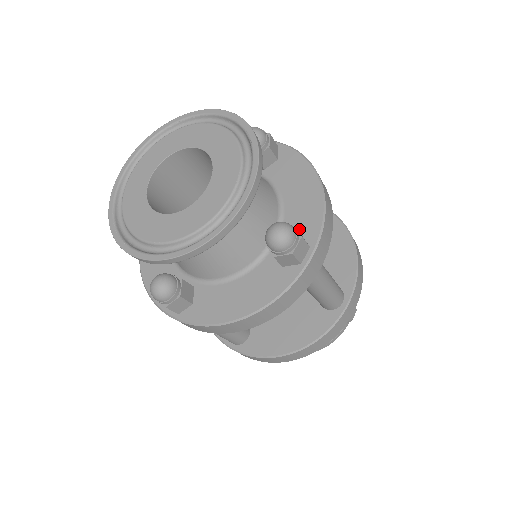
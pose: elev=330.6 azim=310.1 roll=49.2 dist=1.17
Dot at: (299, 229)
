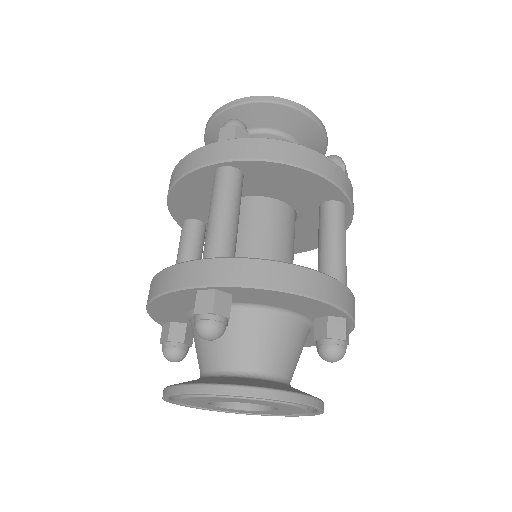
Dot at: occluded
